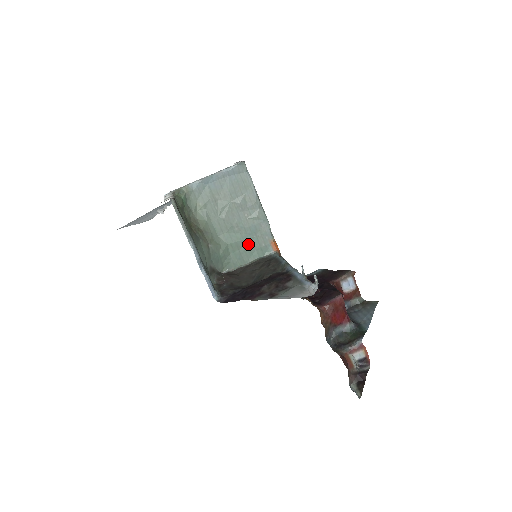
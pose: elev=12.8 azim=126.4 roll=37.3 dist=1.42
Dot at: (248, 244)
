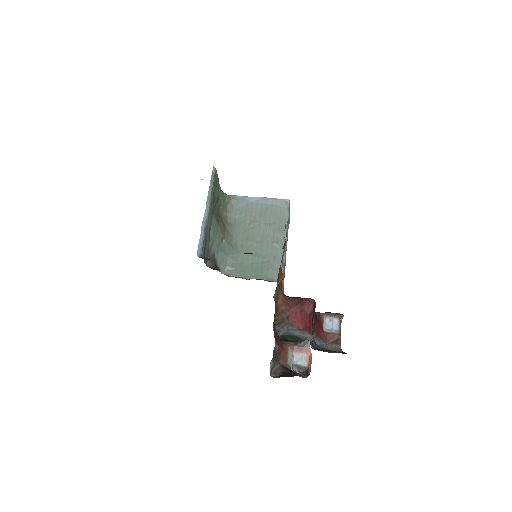
Dot at: (258, 263)
